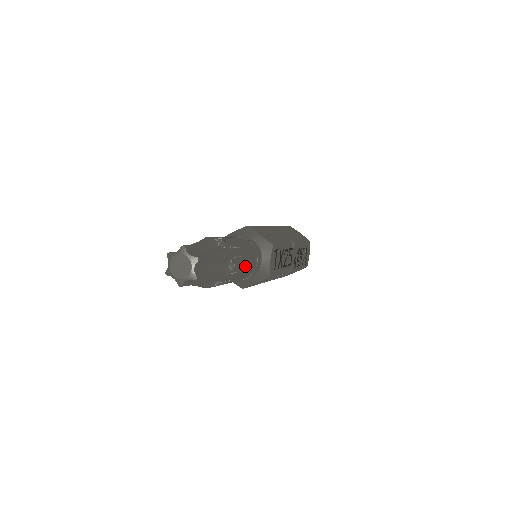
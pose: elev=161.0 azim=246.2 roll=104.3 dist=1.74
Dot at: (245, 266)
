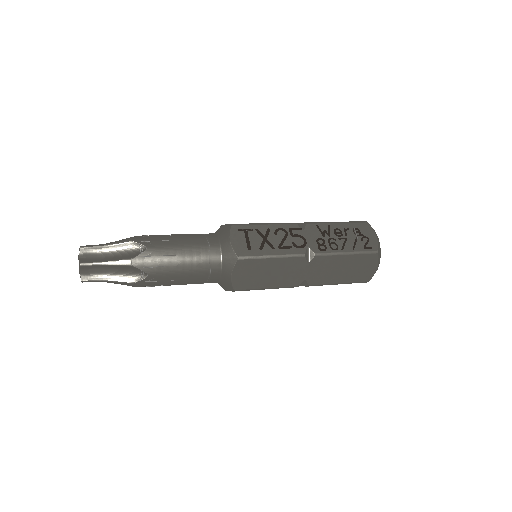
Dot at: (177, 250)
